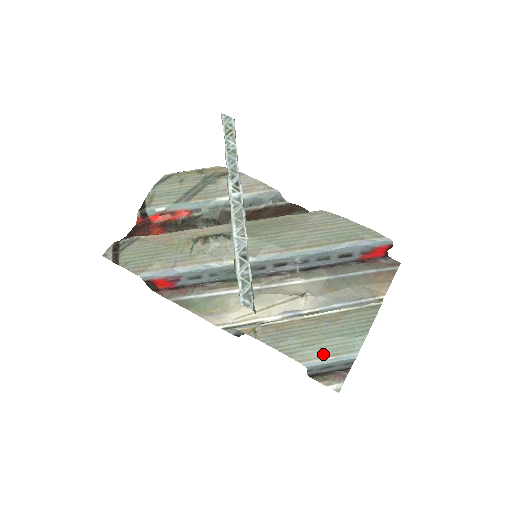
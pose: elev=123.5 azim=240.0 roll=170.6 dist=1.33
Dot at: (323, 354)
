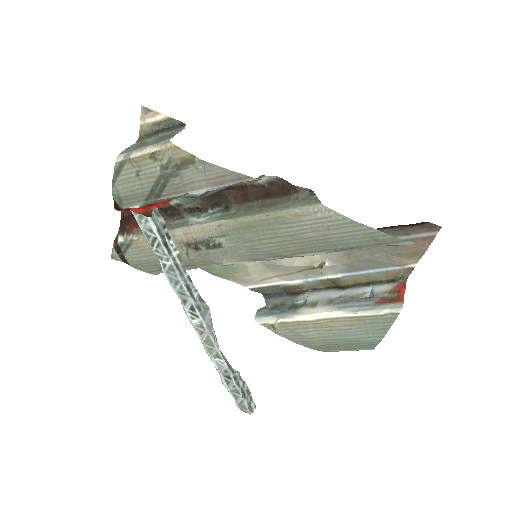
Dot at: (340, 348)
